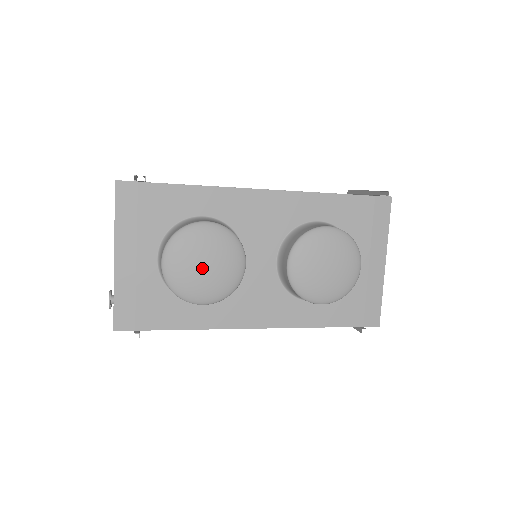
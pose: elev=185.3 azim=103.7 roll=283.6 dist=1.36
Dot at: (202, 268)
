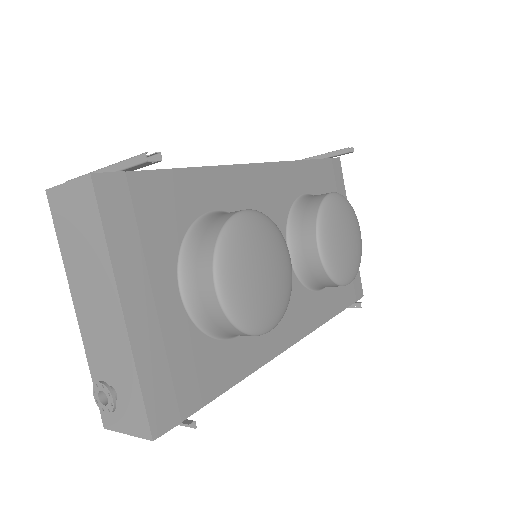
Dot at: (264, 277)
